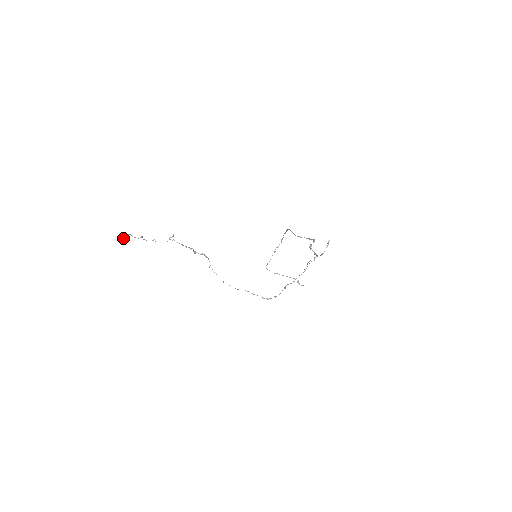
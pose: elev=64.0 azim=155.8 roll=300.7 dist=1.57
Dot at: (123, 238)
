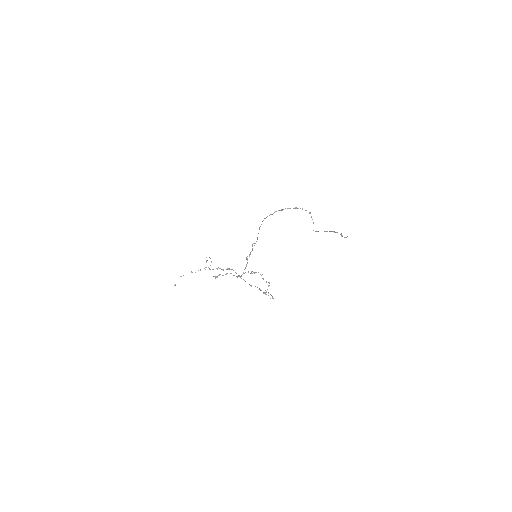
Dot at: occluded
